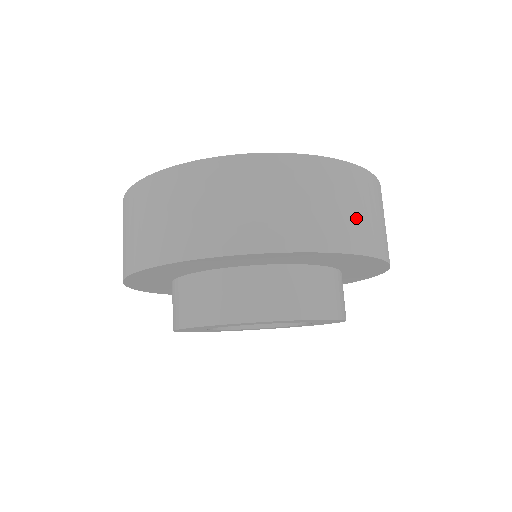
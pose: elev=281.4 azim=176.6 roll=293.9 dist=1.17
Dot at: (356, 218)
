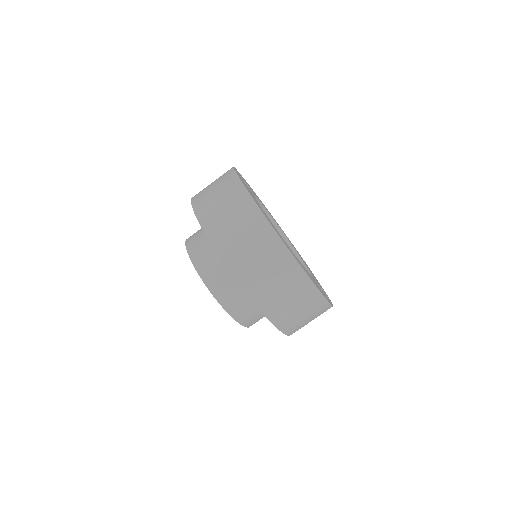
Dot at: (303, 323)
